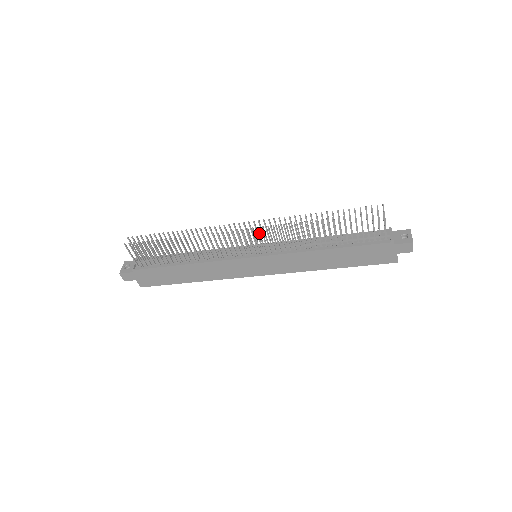
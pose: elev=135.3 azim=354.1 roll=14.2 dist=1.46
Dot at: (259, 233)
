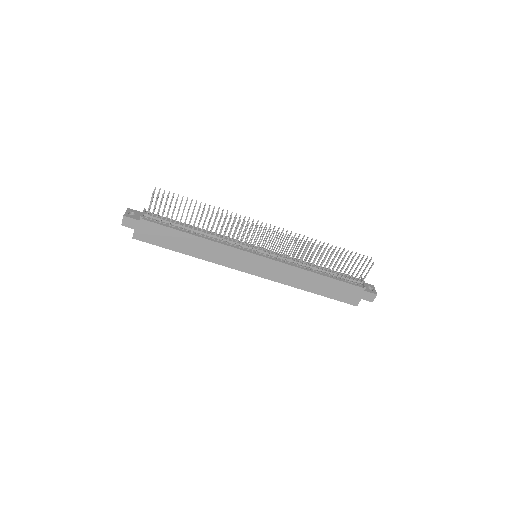
Dot at: (277, 237)
